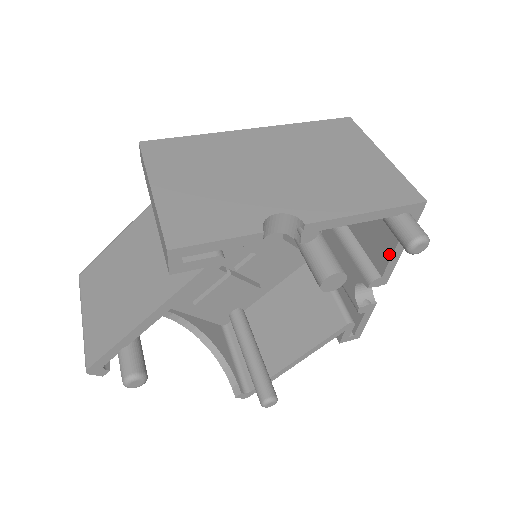
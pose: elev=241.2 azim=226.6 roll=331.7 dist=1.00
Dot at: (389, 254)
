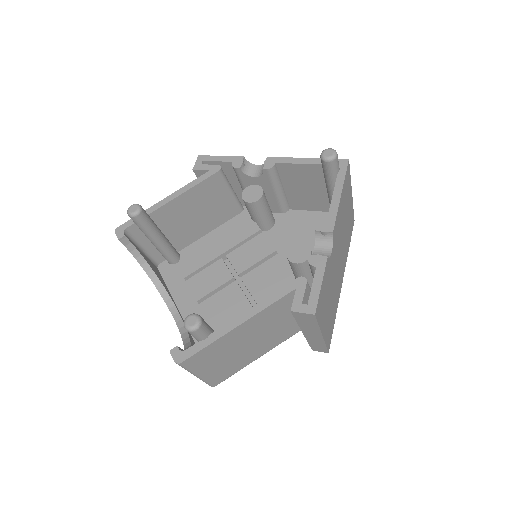
Dot at: (331, 202)
